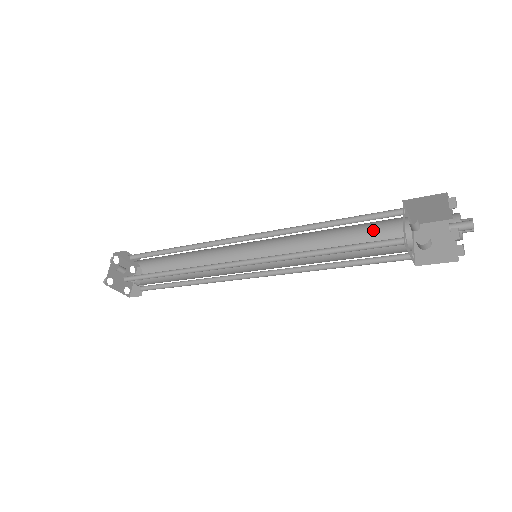
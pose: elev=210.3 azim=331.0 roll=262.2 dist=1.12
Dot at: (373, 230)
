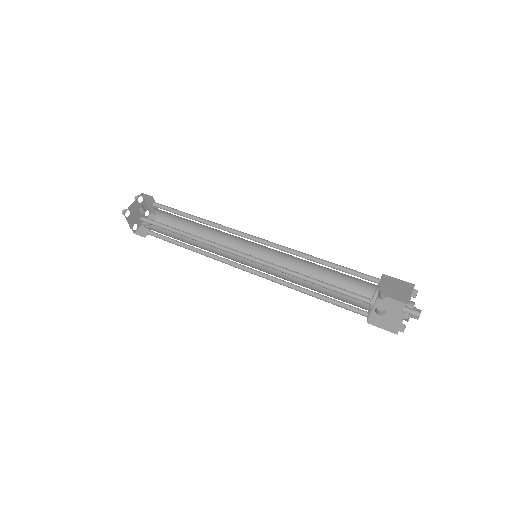
Dot at: (351, 283)
